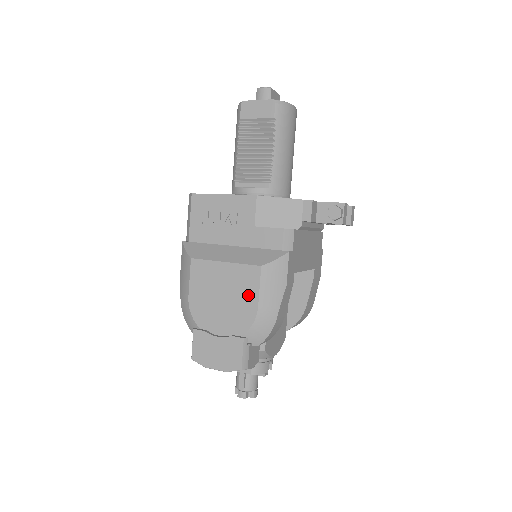
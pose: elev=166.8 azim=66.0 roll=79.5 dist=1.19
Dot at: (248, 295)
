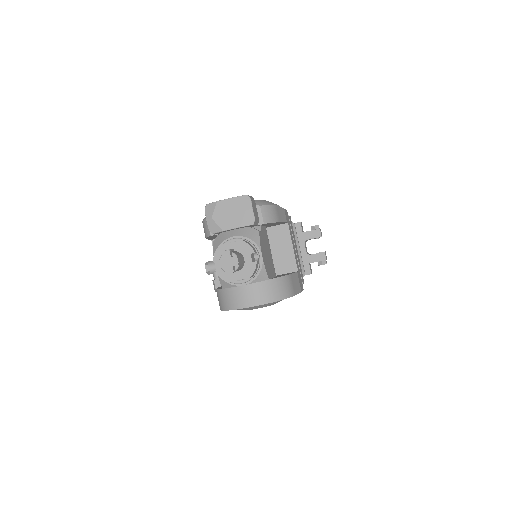
Dot at: occluded
